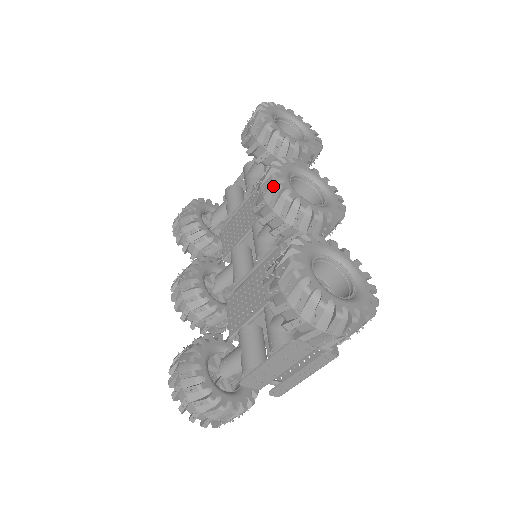
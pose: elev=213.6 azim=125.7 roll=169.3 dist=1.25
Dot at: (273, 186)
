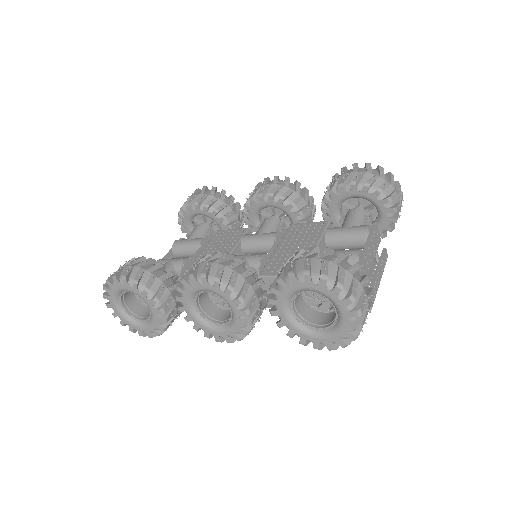
Dot at: (279, 180)
